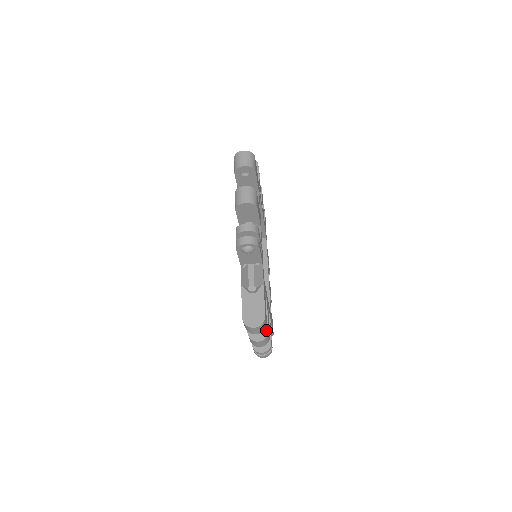
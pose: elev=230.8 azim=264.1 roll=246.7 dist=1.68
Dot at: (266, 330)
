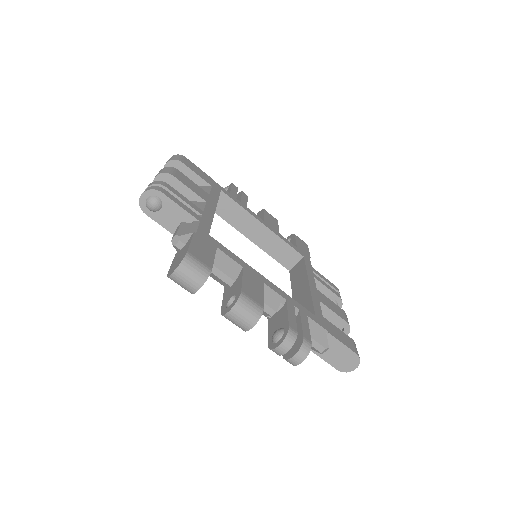
Dot at: (238, 293)
